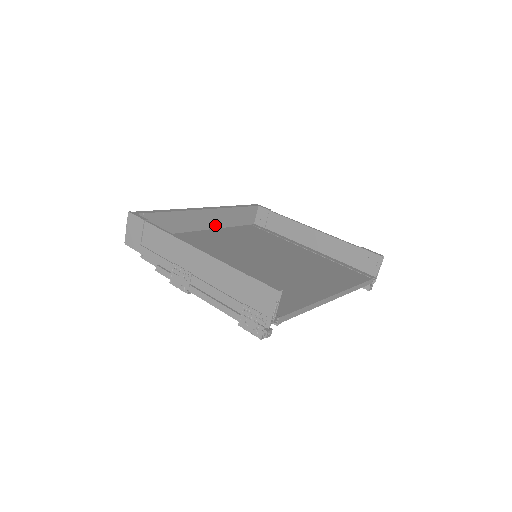
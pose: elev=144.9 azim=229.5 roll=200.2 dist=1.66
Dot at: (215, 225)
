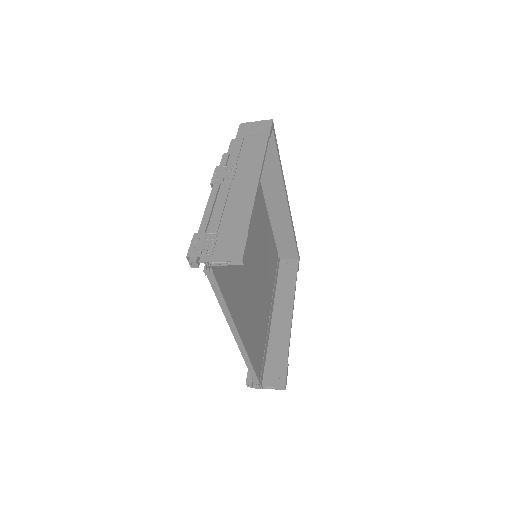
Dot at: (273, 216)
